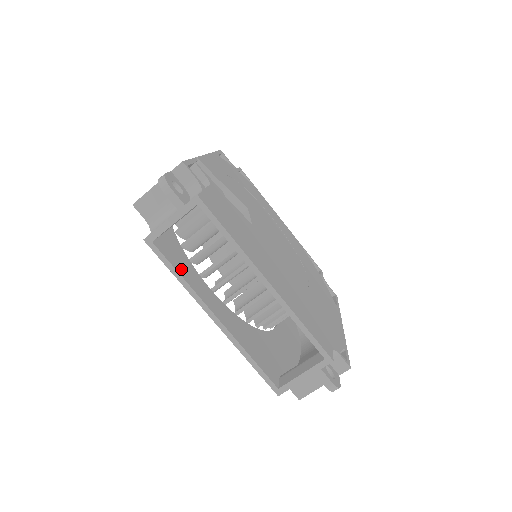
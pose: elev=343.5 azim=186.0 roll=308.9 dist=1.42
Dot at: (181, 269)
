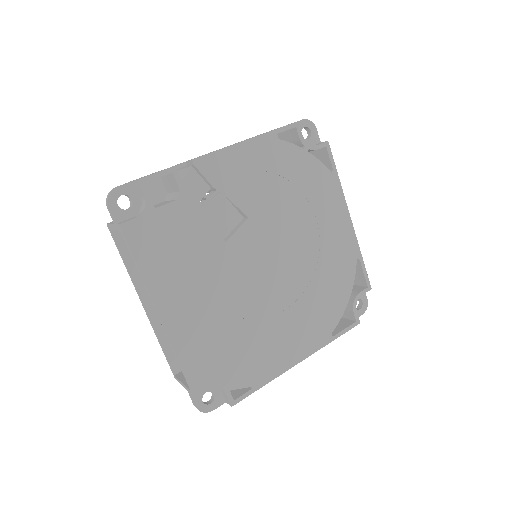
Dot at: occluded
